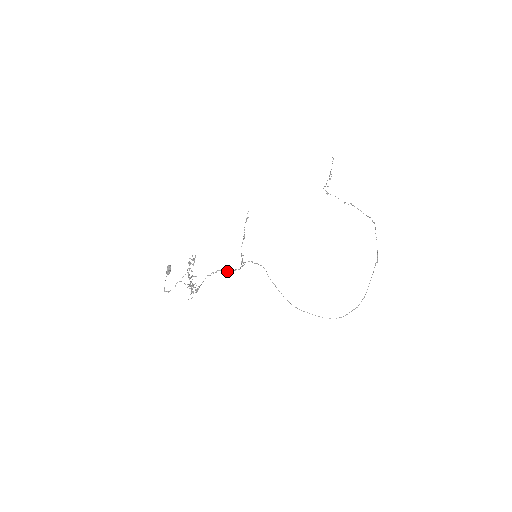
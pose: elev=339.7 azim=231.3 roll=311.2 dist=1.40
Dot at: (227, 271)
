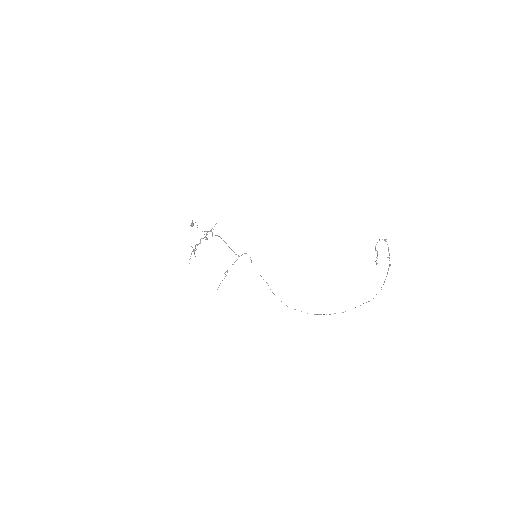
Dot at: (231, 249)
